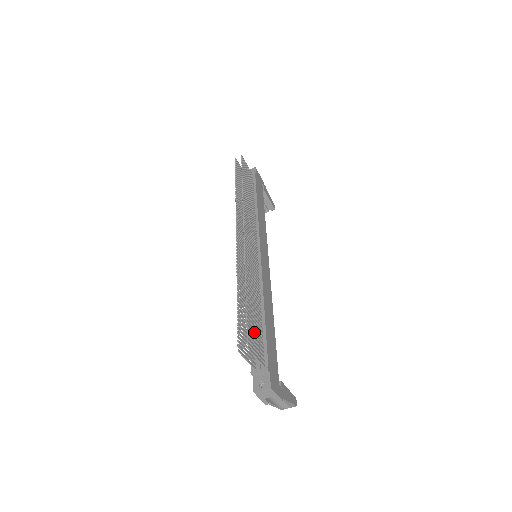
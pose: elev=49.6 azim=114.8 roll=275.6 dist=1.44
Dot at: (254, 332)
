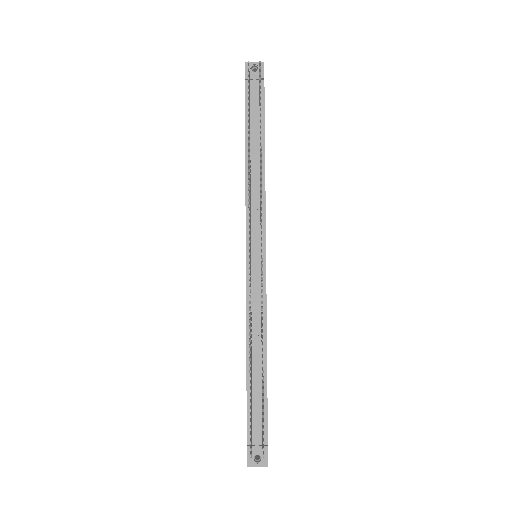
Dot at: (252, 389)
